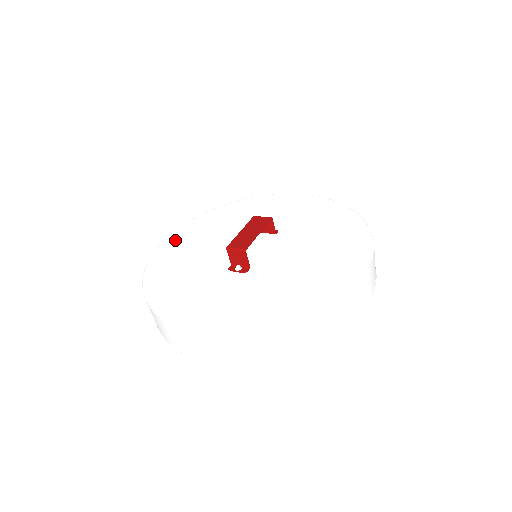
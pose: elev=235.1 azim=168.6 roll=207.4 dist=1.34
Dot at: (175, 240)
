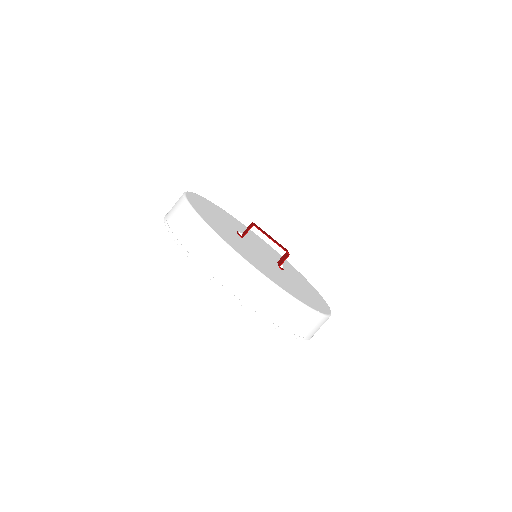
Dot at: (254, 234)
